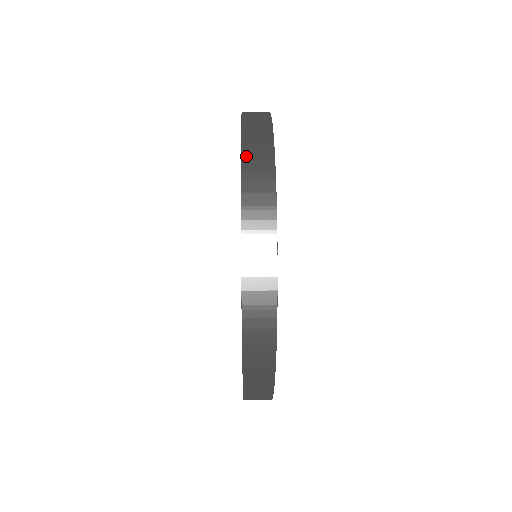
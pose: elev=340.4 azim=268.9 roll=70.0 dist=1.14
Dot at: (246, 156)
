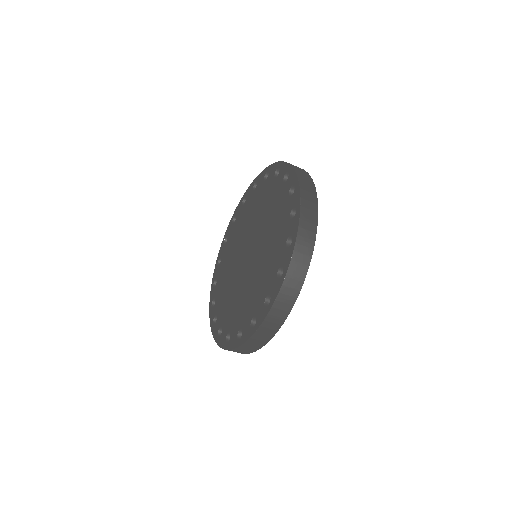
Dot at: occluded
